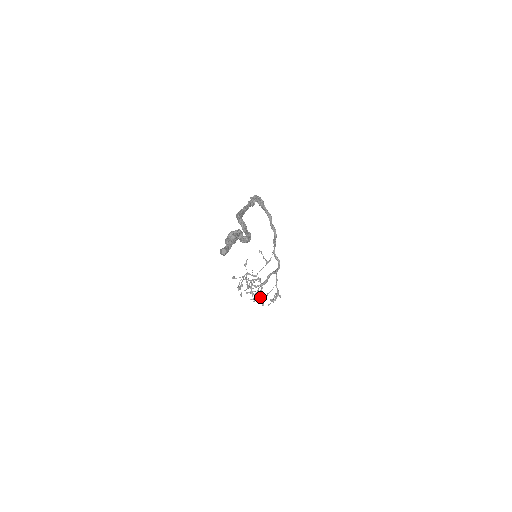
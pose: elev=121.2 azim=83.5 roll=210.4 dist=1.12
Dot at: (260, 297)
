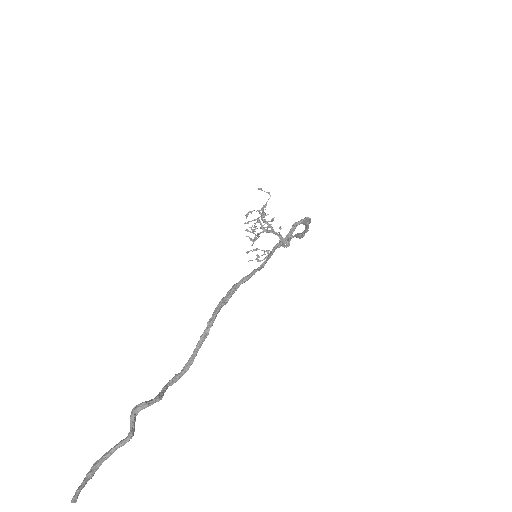
Dot at: (256, 238)
